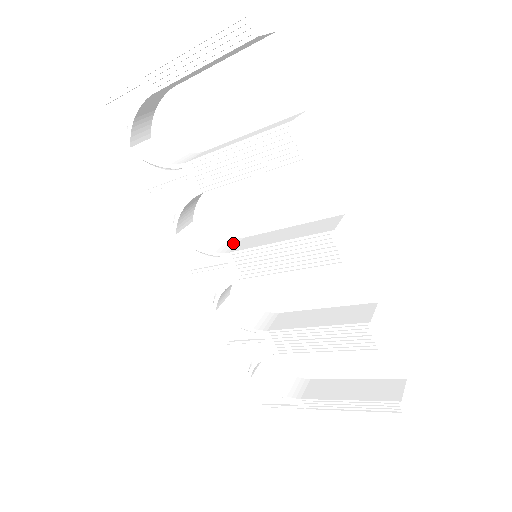
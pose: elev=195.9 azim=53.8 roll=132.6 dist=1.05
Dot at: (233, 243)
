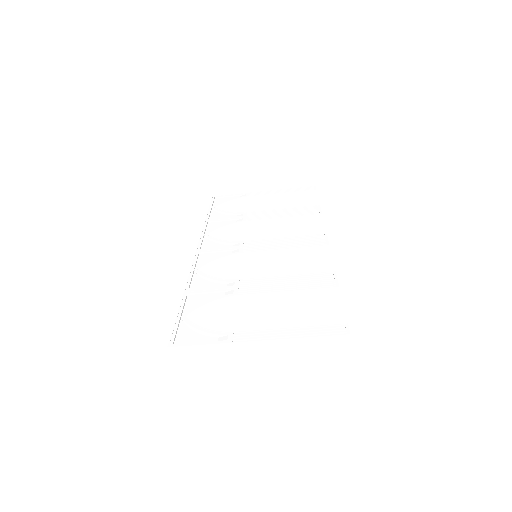
Dot at: occluded
